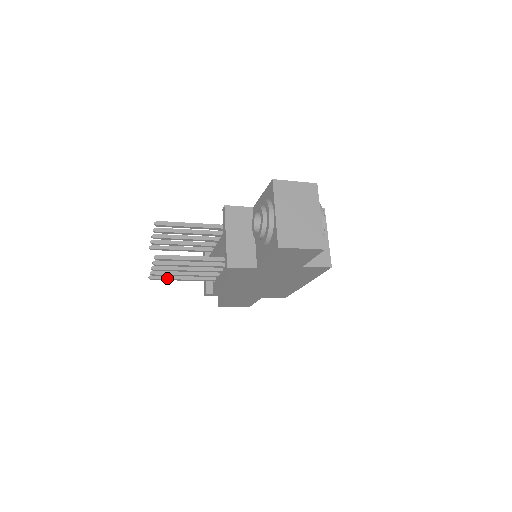
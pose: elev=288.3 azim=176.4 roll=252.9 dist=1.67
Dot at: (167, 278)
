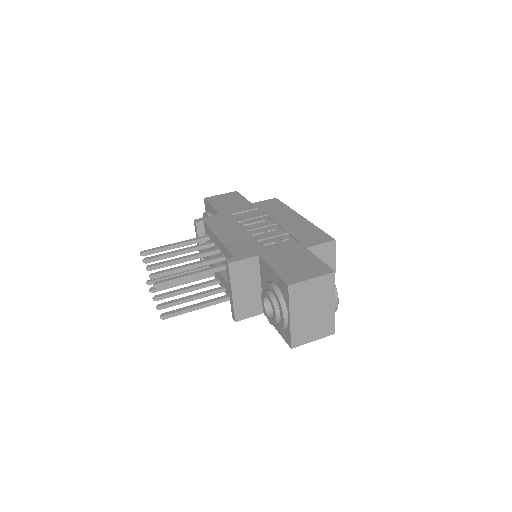
Dot at: occluded
